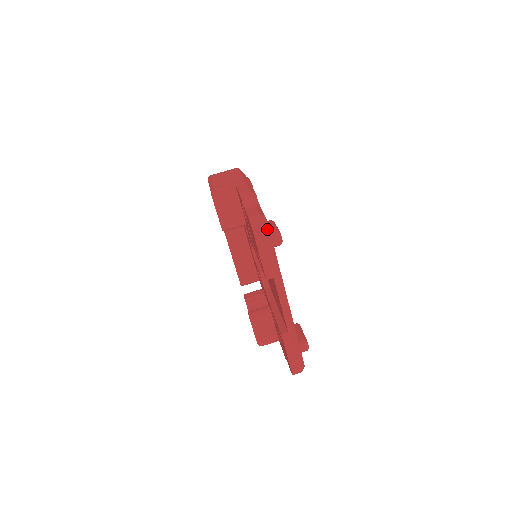
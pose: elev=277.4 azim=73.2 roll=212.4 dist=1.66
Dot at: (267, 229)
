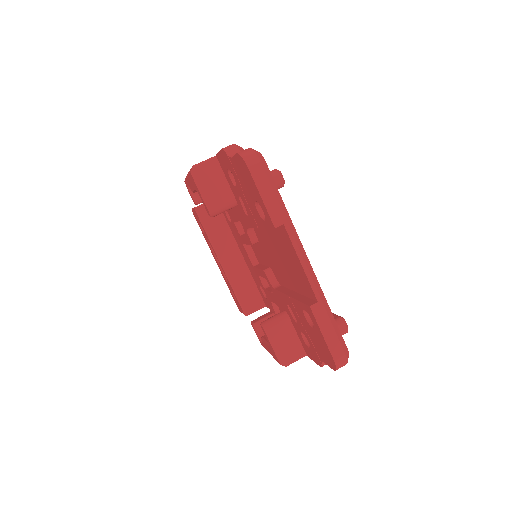
Dot at: (263, 160)
